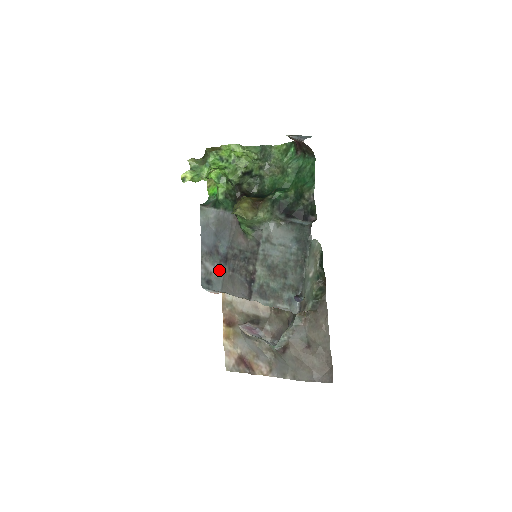
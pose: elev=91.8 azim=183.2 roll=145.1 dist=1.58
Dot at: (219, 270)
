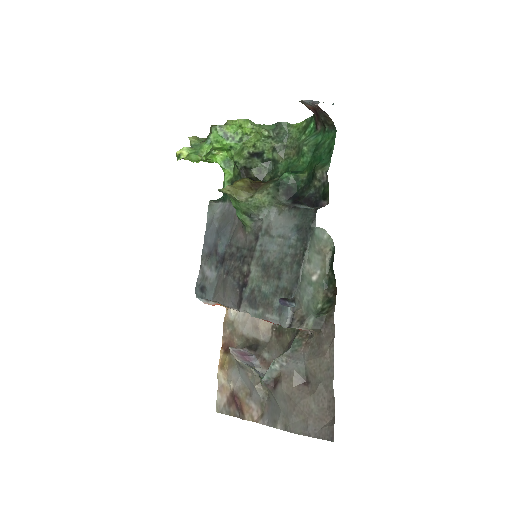
Dot at: (214, 274)
